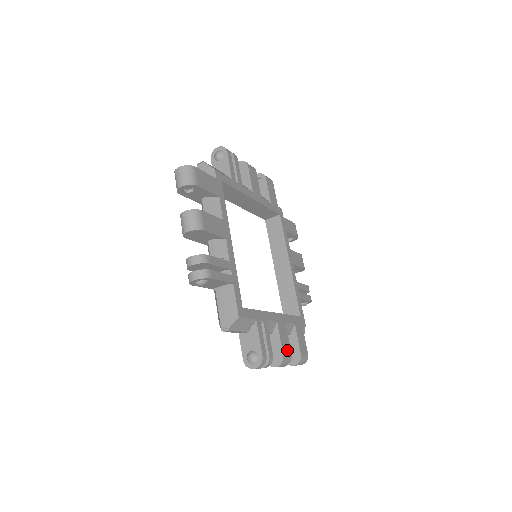
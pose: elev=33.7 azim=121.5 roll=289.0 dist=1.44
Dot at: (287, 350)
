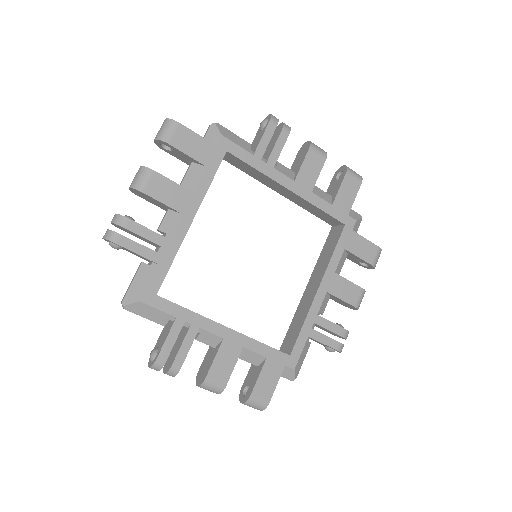
Dot at: (220, 376)
